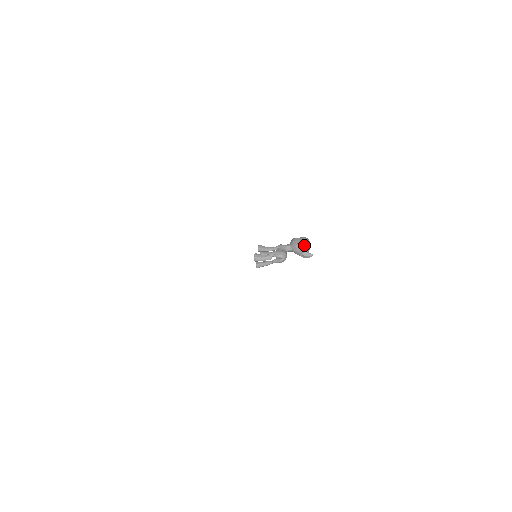
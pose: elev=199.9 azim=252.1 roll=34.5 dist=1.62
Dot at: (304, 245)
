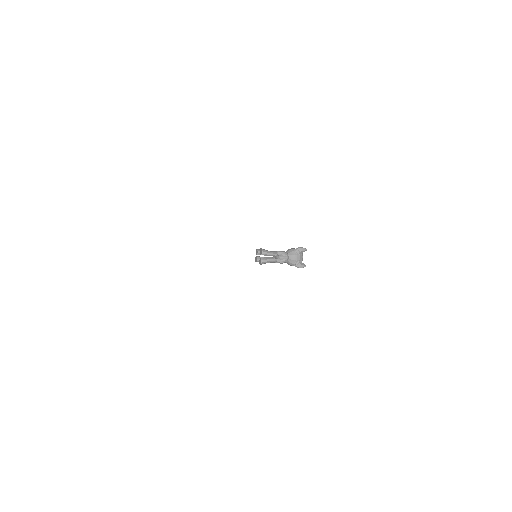
Dot at: (301, 253)
